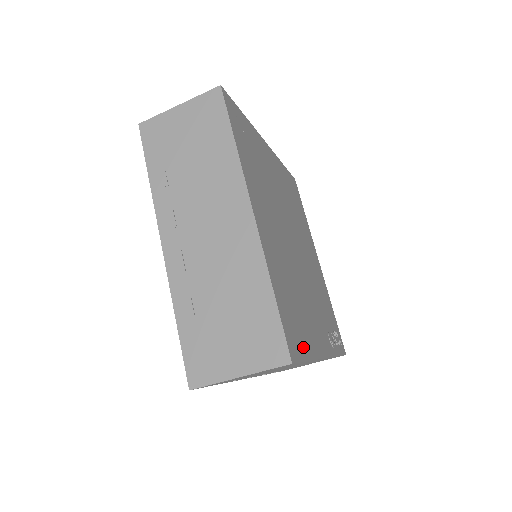
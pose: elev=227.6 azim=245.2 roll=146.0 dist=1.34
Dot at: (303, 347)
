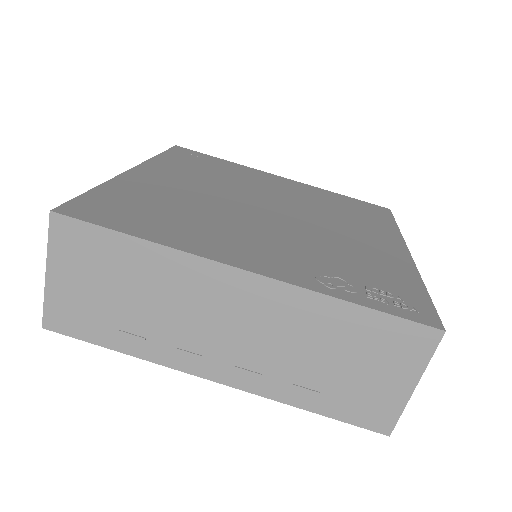
Dot at: (128, 226)
